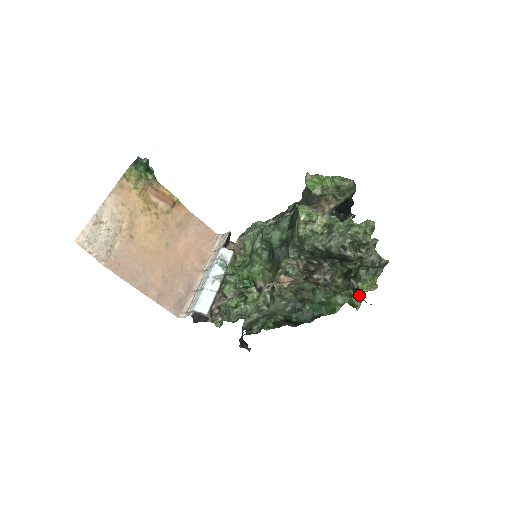
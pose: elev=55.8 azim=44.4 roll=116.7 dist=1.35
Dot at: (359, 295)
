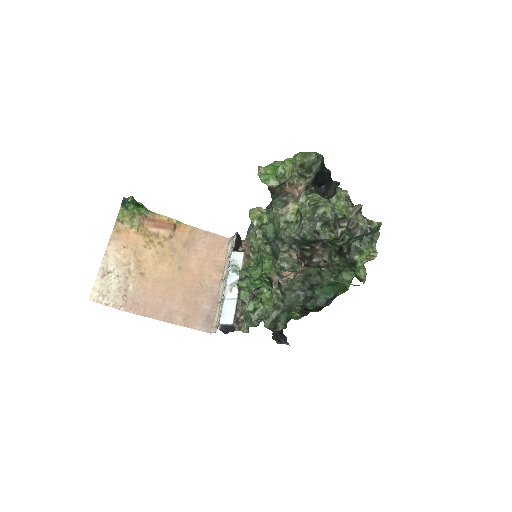
Dot at: (361, 268)
